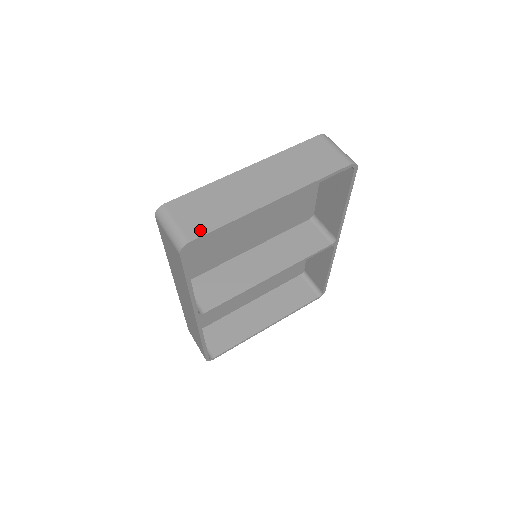
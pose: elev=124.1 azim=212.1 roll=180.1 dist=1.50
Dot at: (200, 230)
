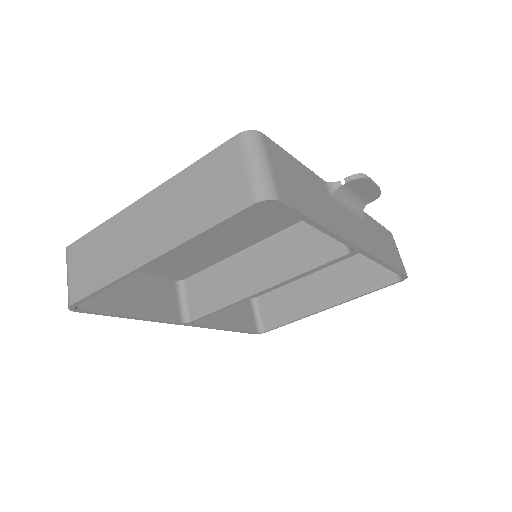
Dot at: (81, 291)
